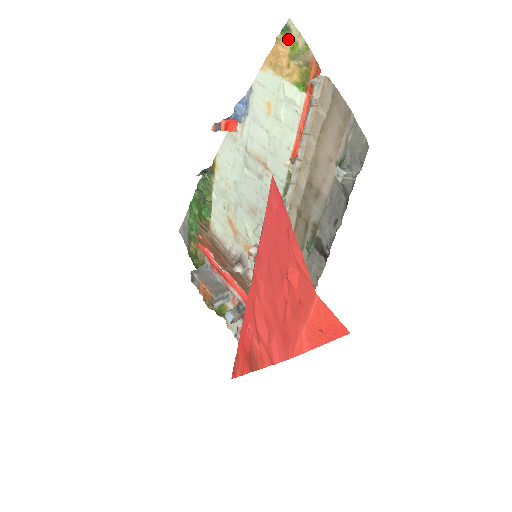
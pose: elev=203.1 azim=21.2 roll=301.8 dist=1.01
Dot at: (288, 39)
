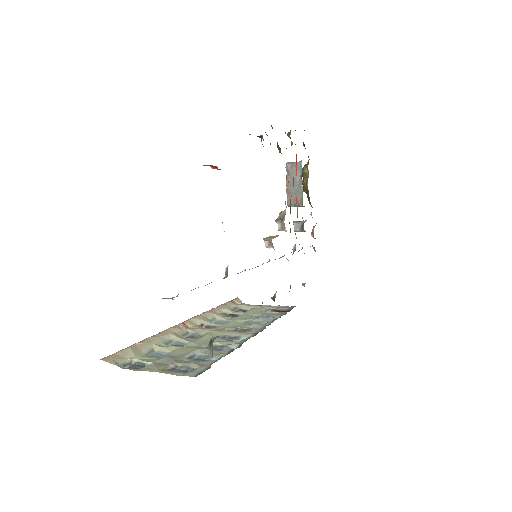
Dot at: occluded
